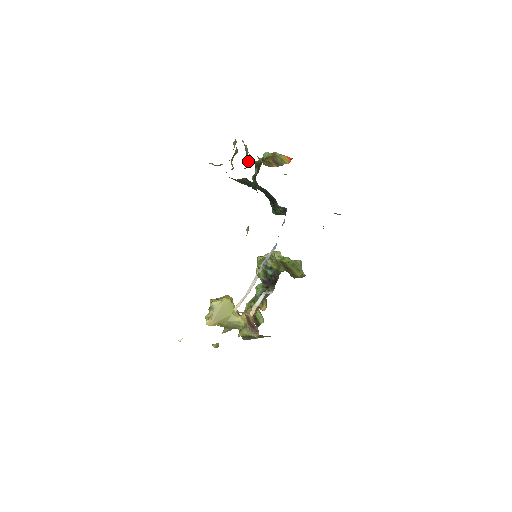
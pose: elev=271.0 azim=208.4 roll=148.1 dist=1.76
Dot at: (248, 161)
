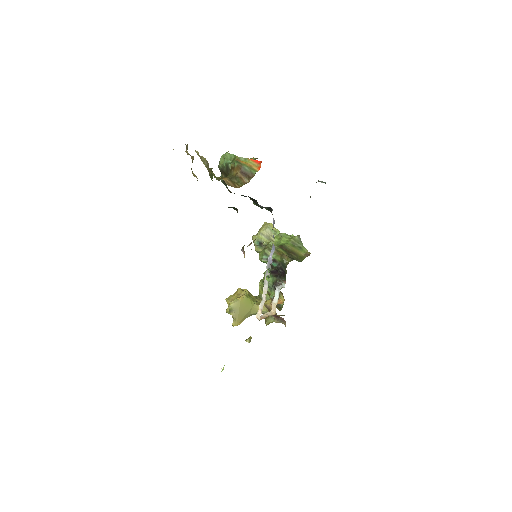
Dot at: (211, 170)
